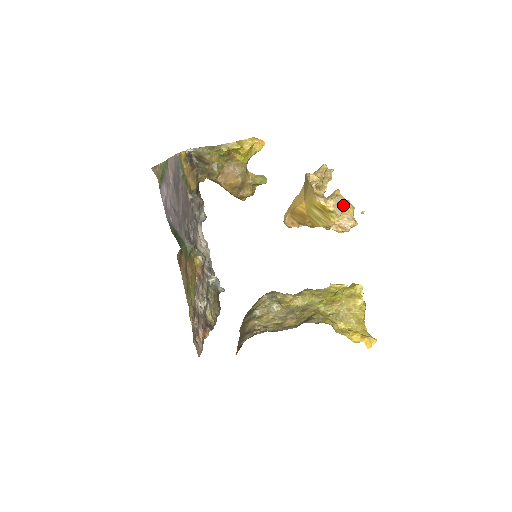
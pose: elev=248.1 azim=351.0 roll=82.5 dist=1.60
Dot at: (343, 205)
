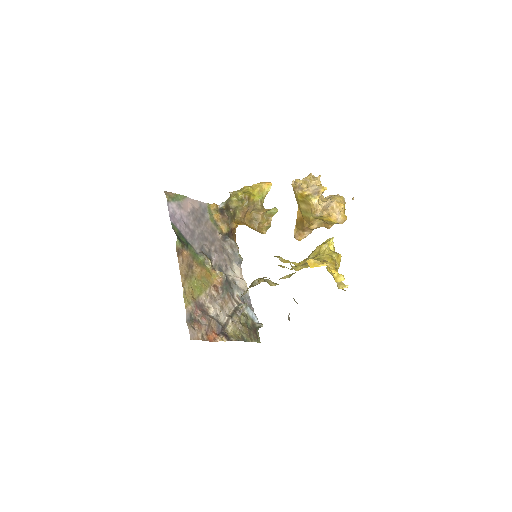
Dot at: (320, 189)
